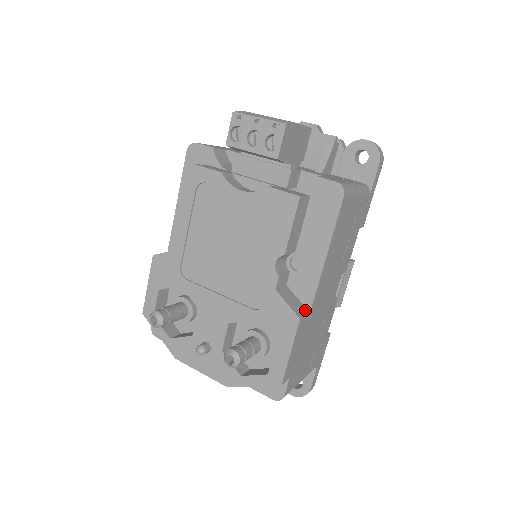
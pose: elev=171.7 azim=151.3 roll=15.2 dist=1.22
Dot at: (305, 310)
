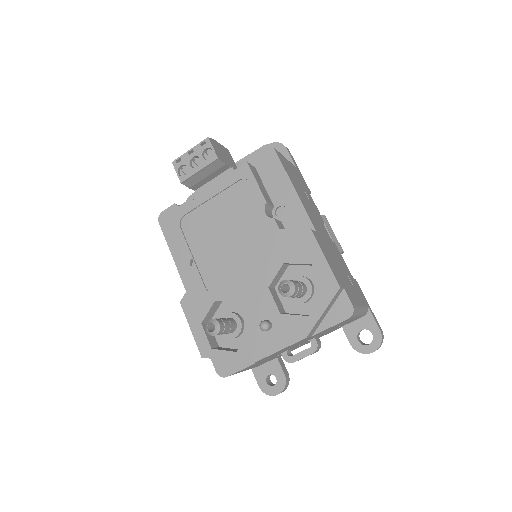
Dot at: occluded
